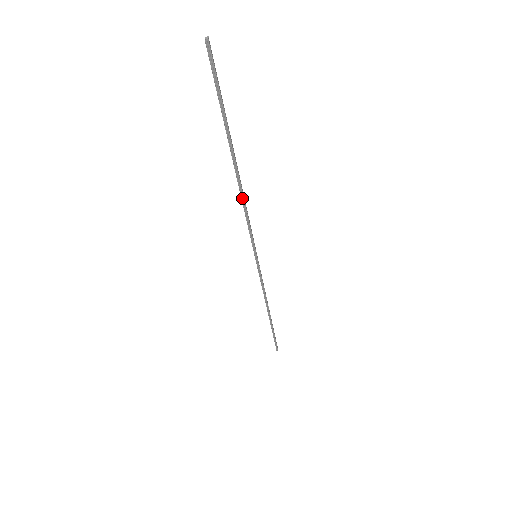
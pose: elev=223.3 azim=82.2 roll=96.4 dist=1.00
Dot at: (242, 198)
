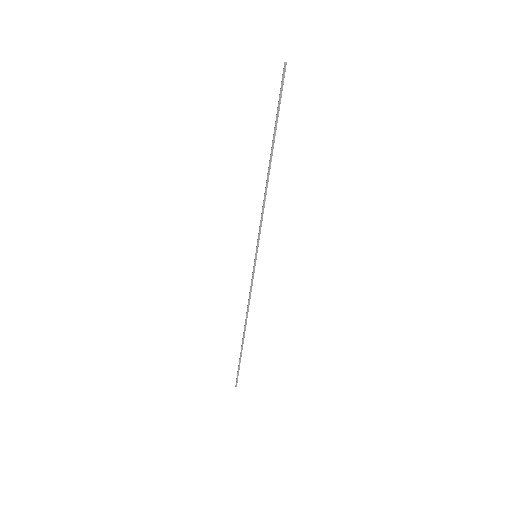
Dot at: (265, 192)
